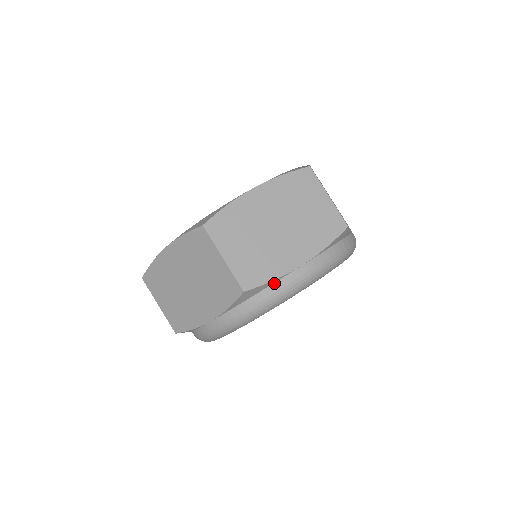
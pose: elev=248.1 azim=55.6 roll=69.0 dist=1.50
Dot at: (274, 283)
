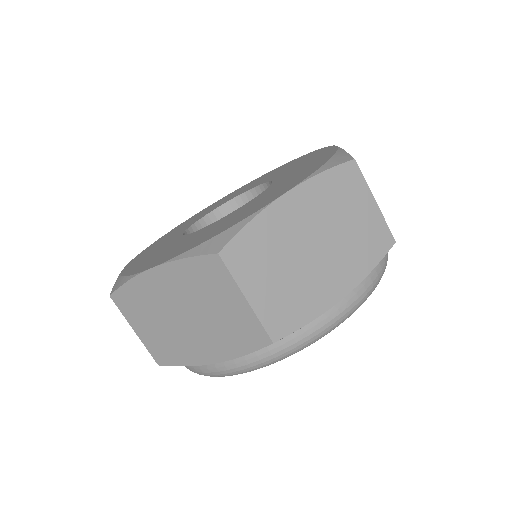
Dot at: (308, 324)
